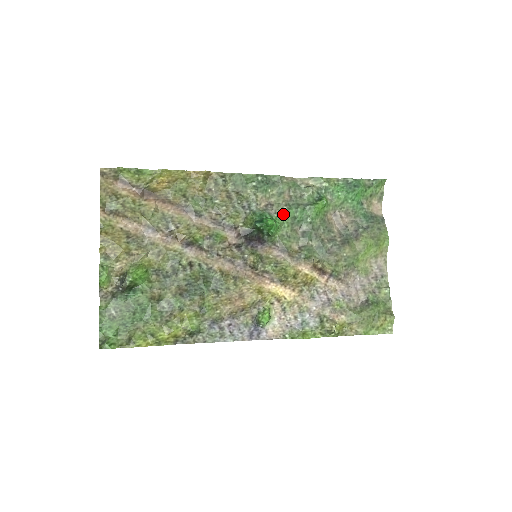
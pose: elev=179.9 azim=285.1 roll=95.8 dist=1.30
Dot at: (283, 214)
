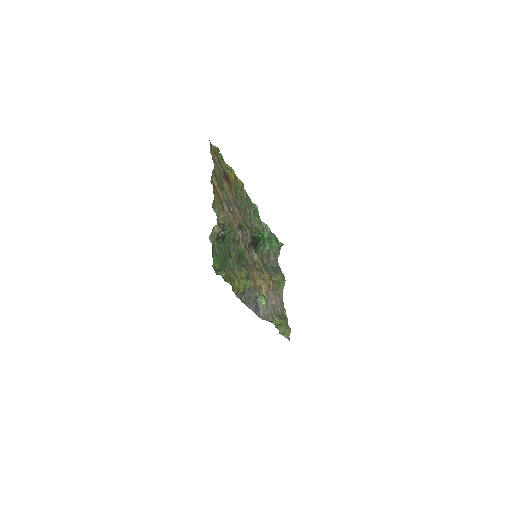
Dot at: occluded
